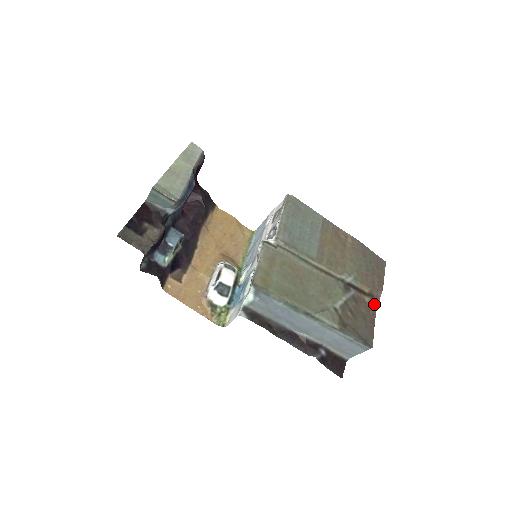
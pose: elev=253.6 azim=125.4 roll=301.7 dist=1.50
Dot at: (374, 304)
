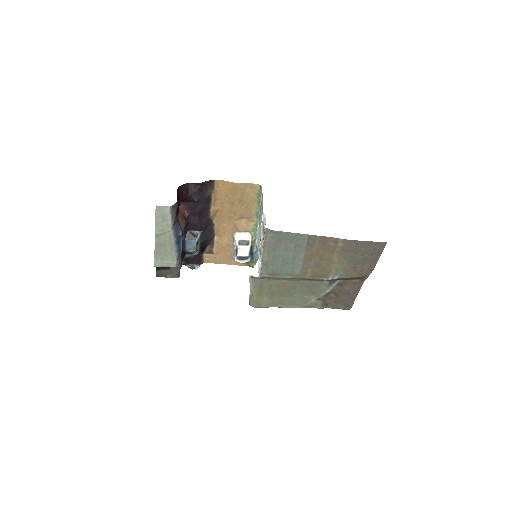
Dot at: (362, 280)
